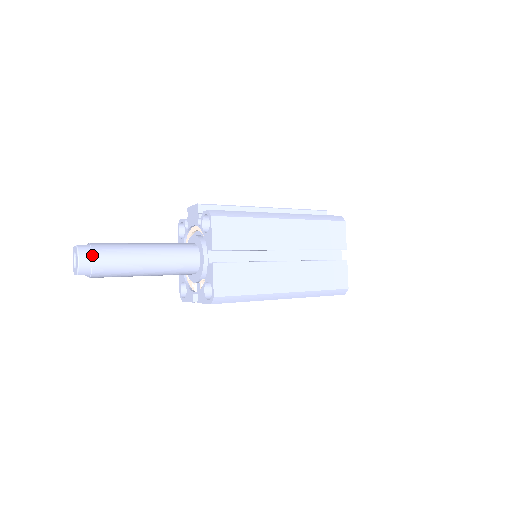
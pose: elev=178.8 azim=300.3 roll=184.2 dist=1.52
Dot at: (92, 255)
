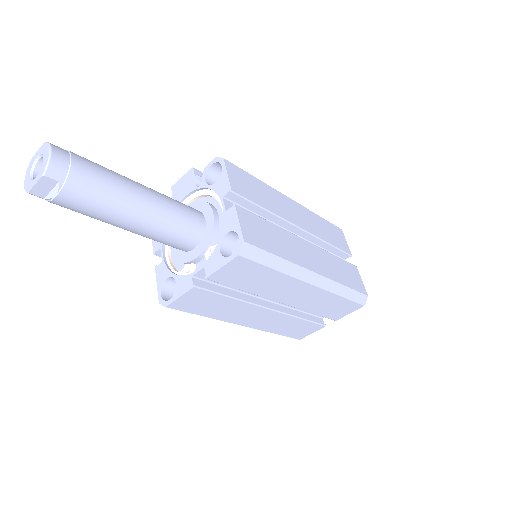
Dot at: (71, 155)
